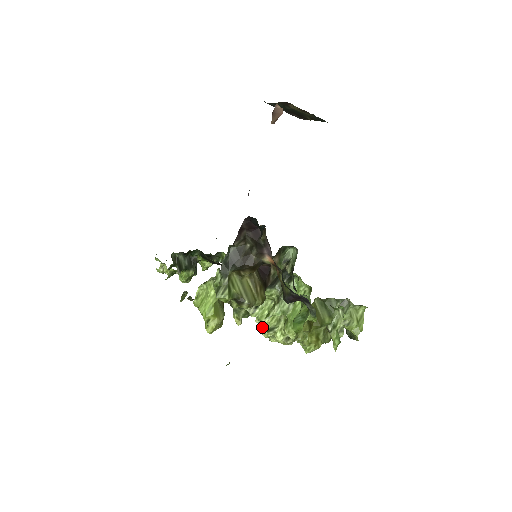
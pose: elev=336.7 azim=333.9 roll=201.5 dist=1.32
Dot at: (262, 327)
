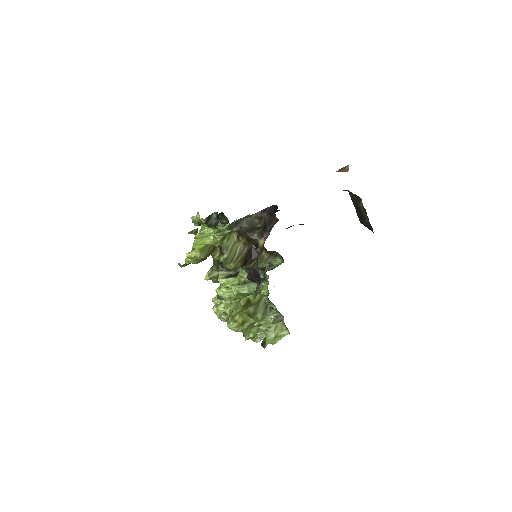
Dot at: (217, 291)
